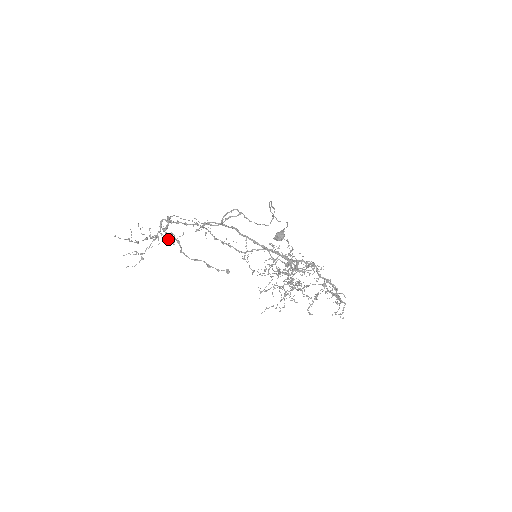
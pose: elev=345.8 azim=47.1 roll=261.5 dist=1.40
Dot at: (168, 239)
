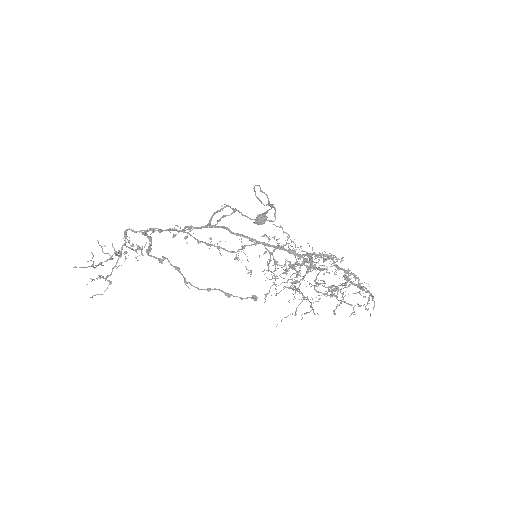
Dot at: (135, 250)
